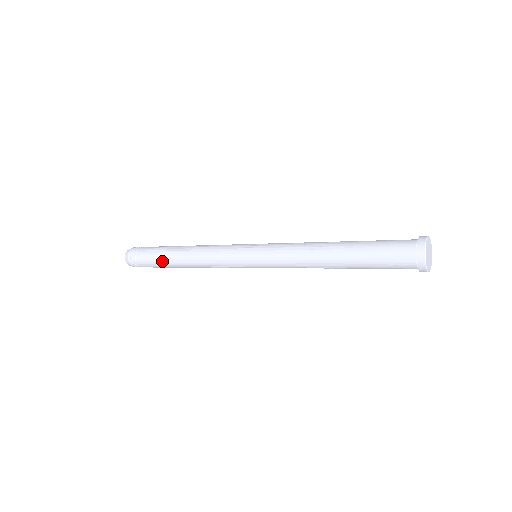
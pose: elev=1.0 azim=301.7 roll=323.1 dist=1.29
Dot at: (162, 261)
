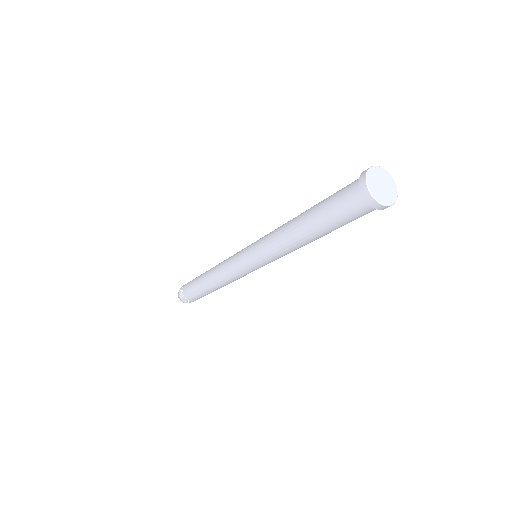
Dot at: (196, 283)
